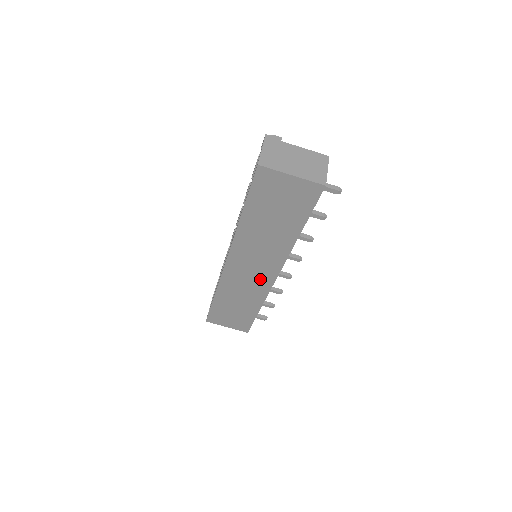
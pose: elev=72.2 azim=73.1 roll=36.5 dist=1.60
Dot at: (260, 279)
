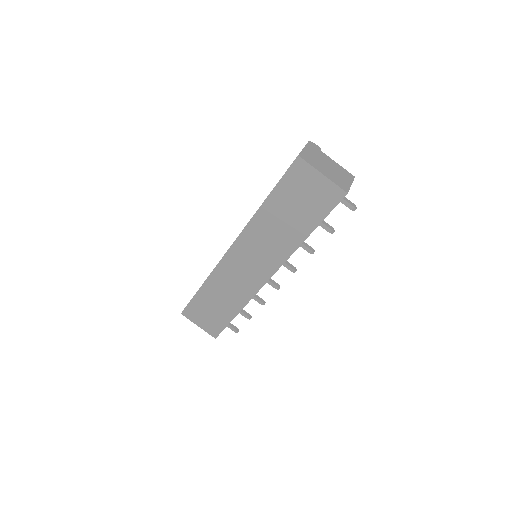
Dot at: (253, 277)
